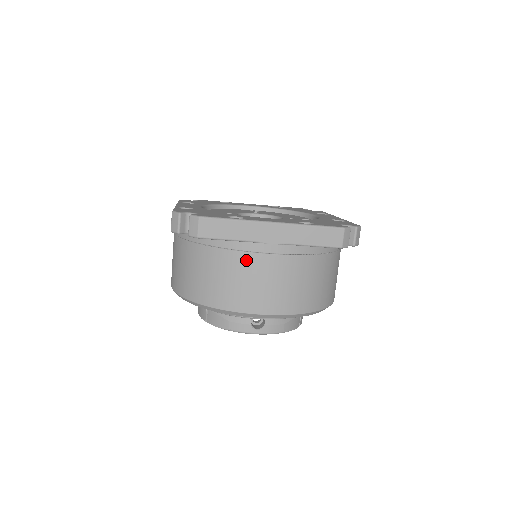
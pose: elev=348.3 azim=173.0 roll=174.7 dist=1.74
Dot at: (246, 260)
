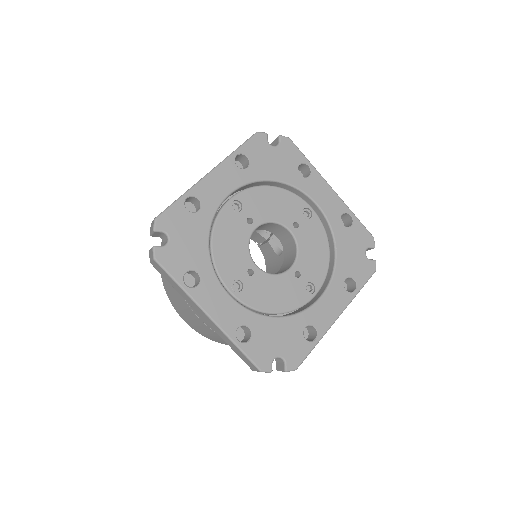
Dot at: (183, 300)
